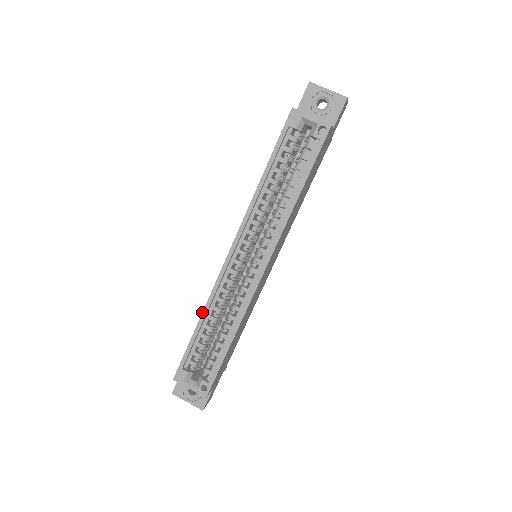
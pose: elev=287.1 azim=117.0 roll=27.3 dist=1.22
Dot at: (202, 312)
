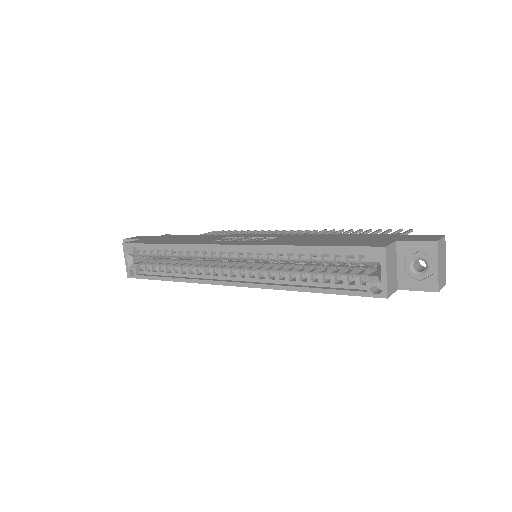
Dot at: (175, 243)
